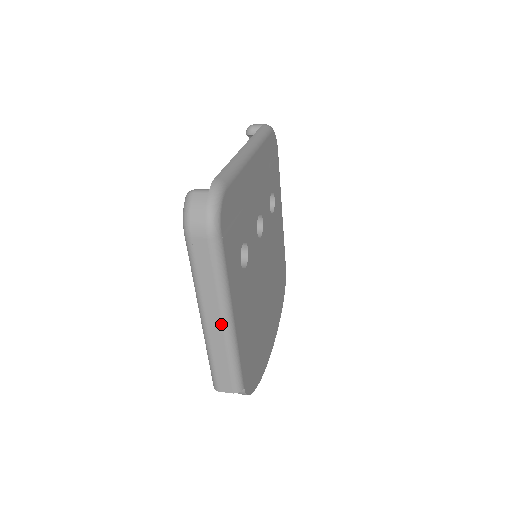
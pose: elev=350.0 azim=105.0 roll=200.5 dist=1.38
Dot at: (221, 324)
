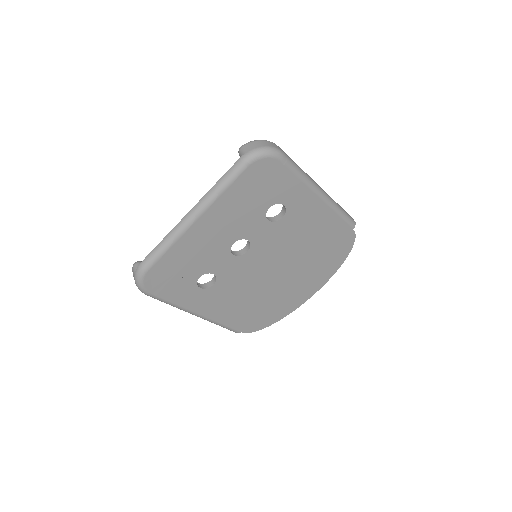
Dot at: occluded
